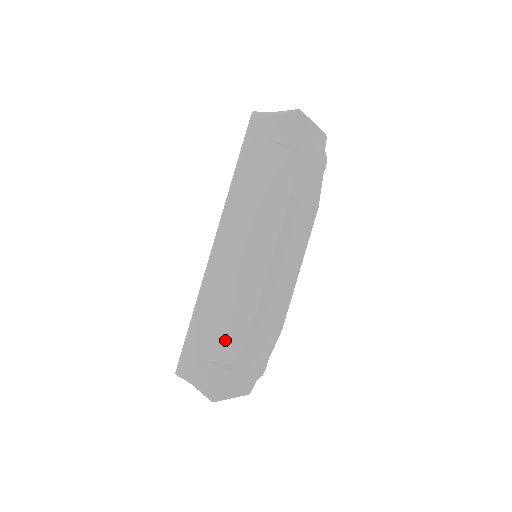
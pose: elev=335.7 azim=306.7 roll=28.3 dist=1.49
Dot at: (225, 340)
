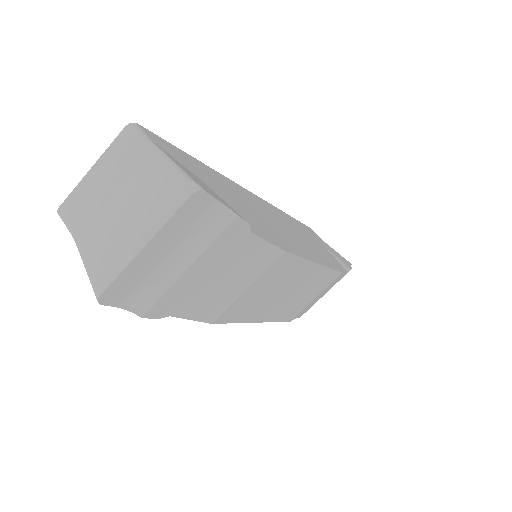
Dot at: occluded
